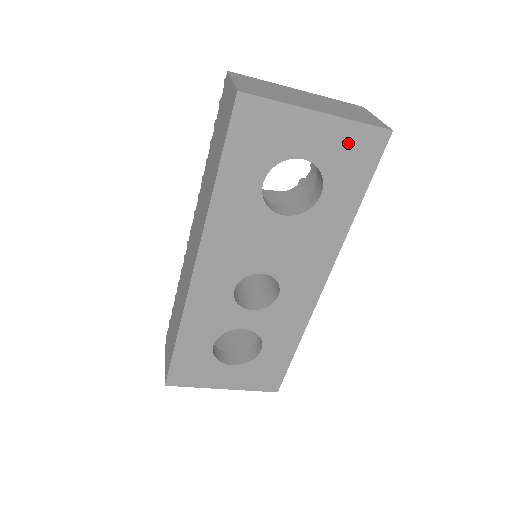
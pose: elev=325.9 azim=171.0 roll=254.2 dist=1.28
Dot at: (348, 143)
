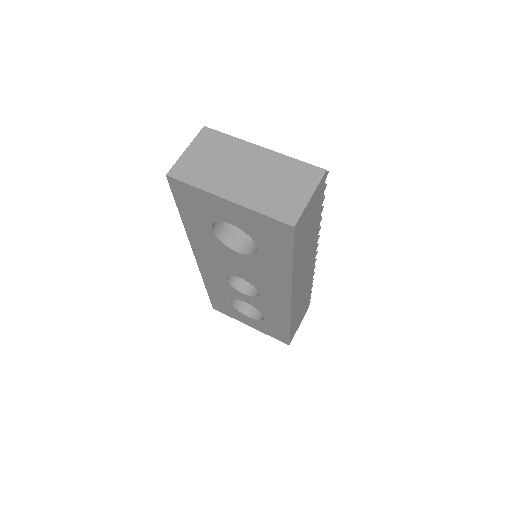
Dot at: (260, 224)
